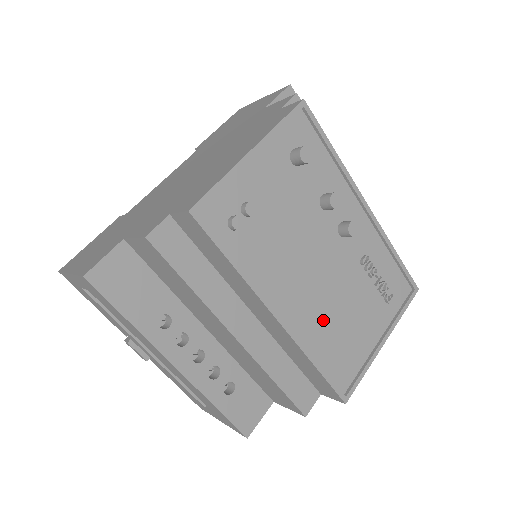
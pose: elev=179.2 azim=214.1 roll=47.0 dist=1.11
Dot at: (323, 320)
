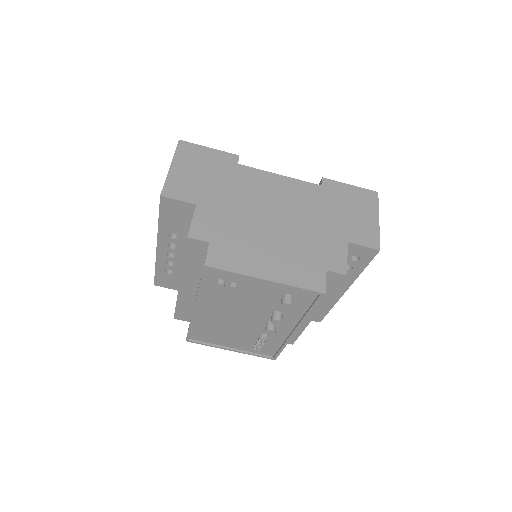
Dot at: (215, 325)
